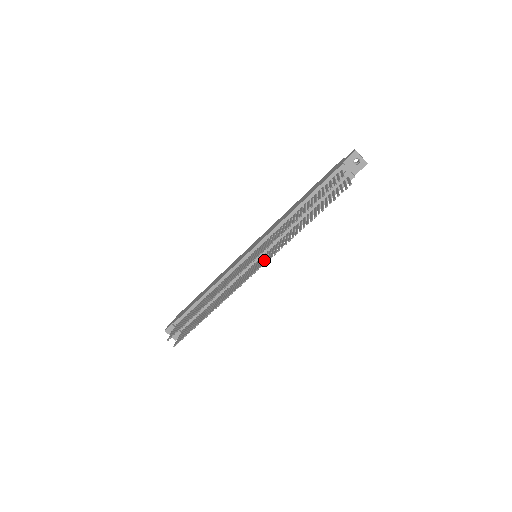
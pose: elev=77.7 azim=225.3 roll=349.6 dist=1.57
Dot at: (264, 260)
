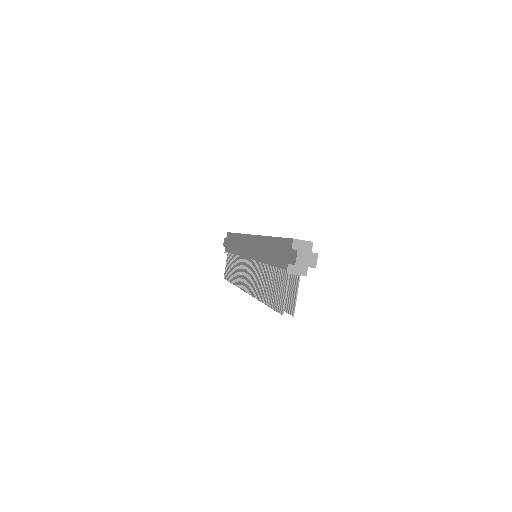
Dot at: occluded
